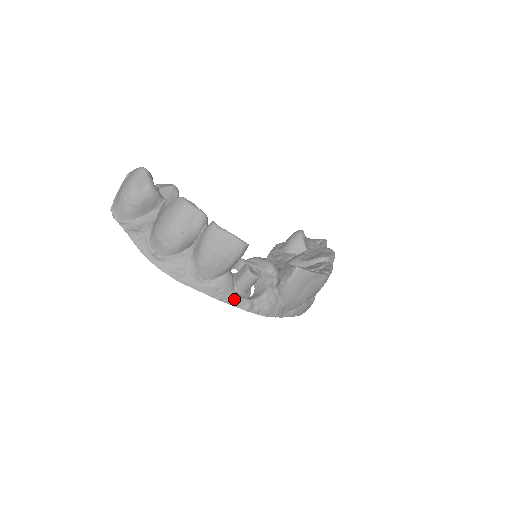
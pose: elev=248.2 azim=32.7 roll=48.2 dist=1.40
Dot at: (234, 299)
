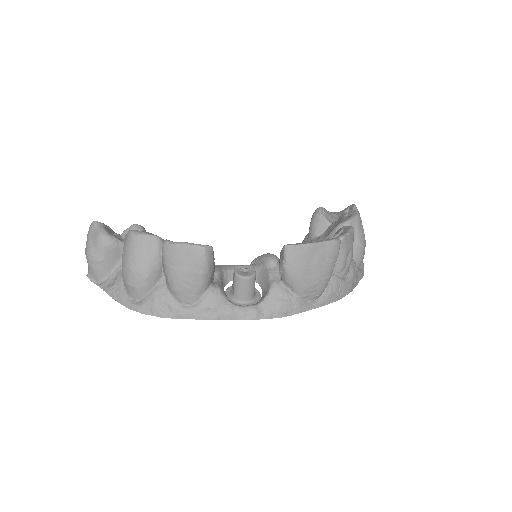
Dot at: (233, 312)
